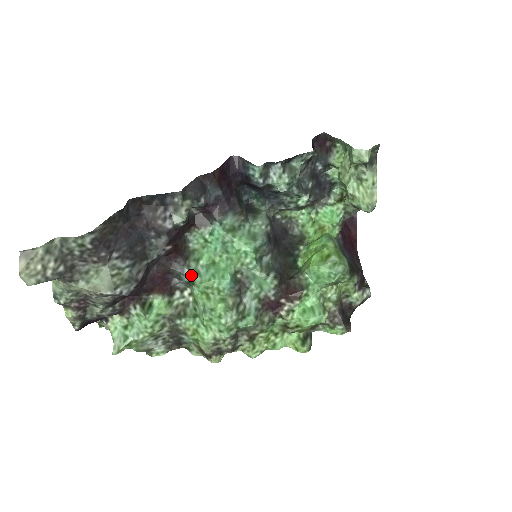
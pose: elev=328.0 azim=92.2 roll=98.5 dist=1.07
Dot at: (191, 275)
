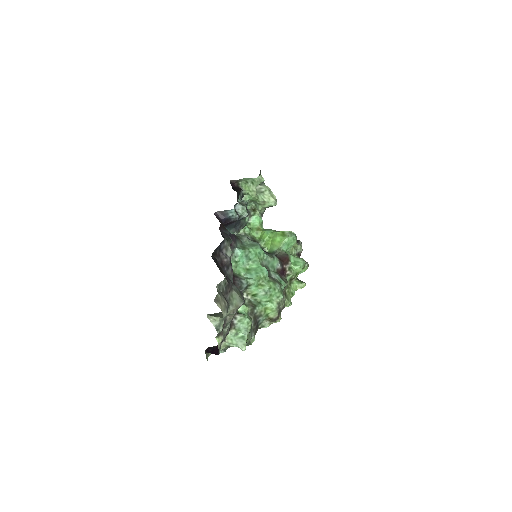
Dot at: (247, 281)
